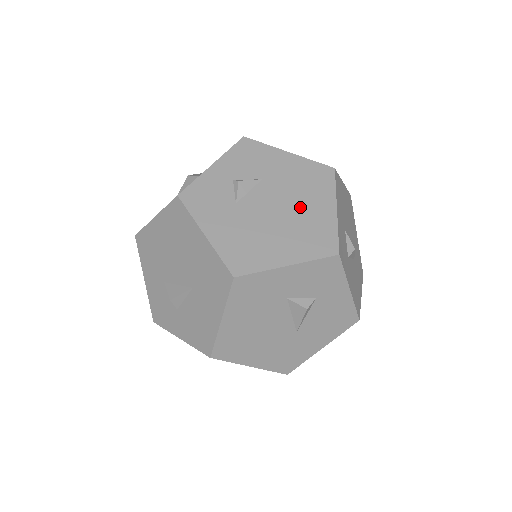
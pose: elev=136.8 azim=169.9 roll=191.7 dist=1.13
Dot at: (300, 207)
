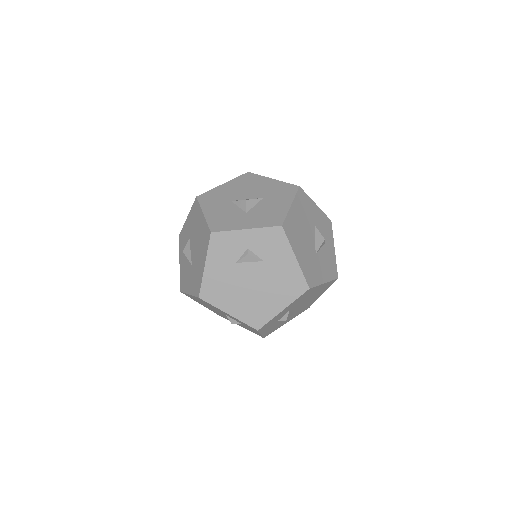
Dot at: (266, 293)
